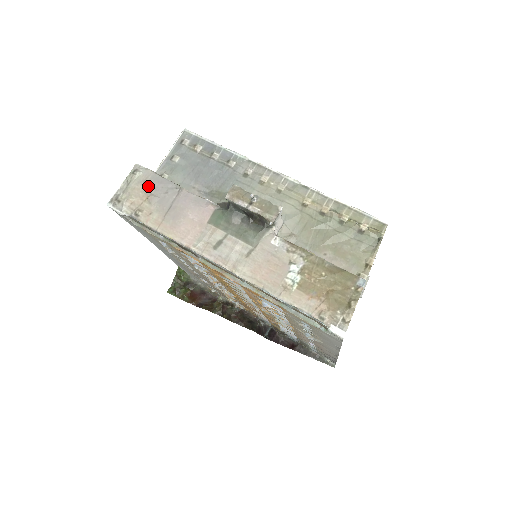
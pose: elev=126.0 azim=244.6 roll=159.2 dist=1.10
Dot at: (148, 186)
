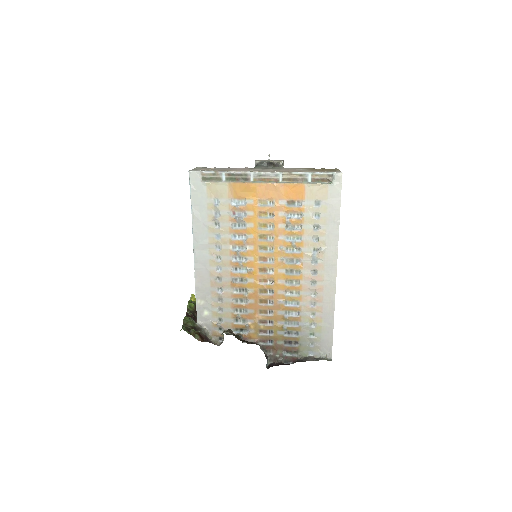
Dot at: (208, 168)
